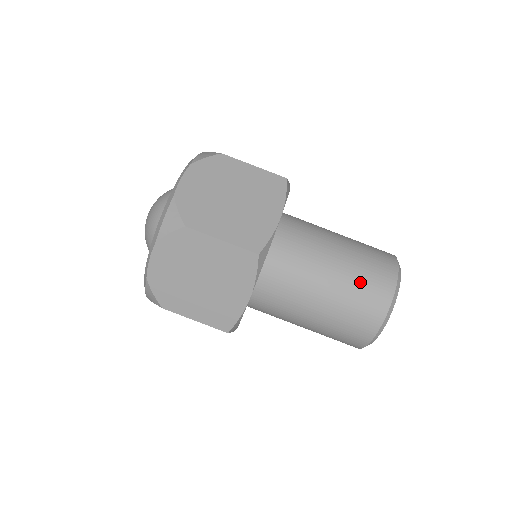
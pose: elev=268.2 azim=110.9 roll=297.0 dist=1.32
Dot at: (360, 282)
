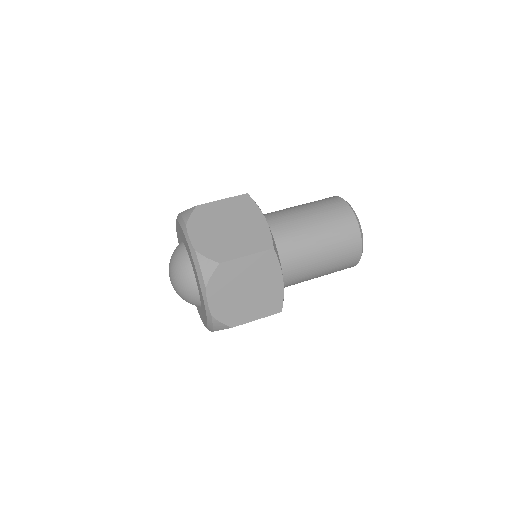
Dot at: (333, 224)
